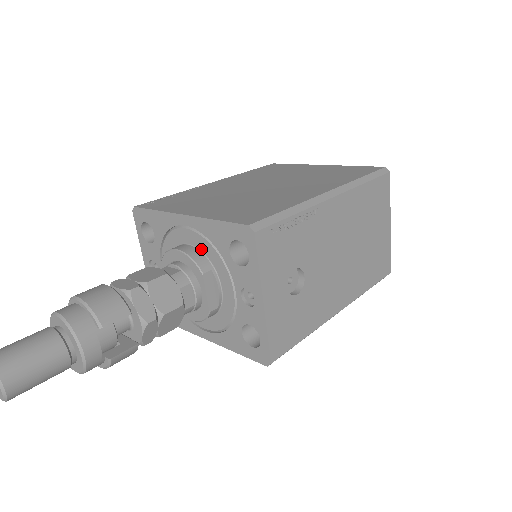
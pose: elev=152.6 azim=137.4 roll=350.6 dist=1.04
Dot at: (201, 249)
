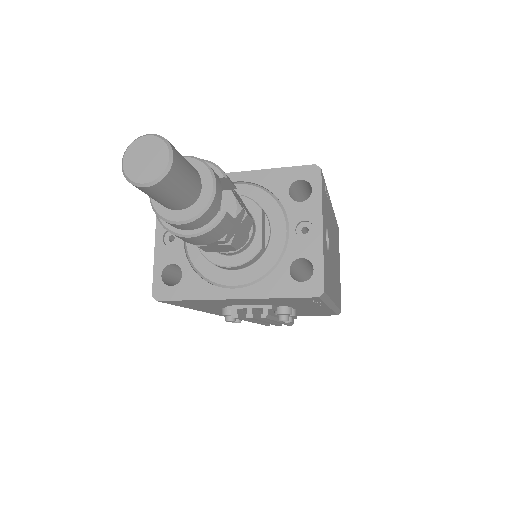
Dot at: occluded
